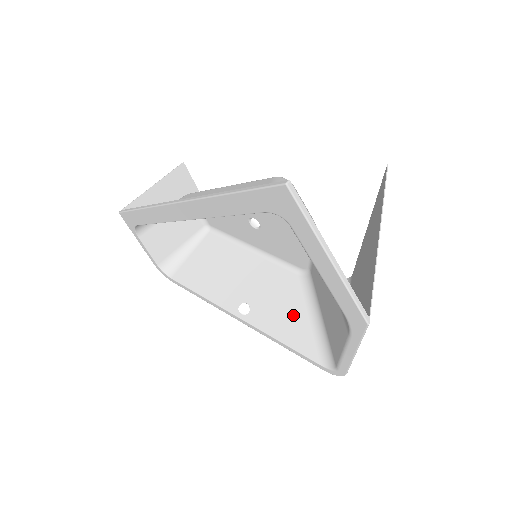
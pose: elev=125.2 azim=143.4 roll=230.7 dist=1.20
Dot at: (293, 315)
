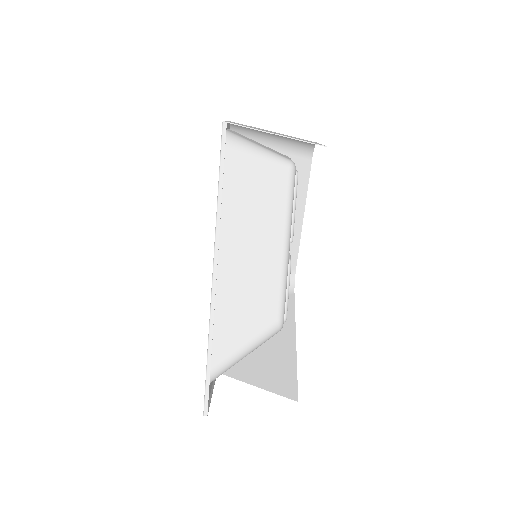
Dot at: occluded
